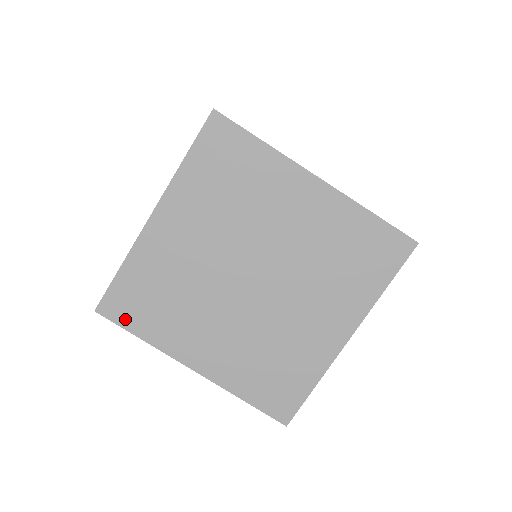
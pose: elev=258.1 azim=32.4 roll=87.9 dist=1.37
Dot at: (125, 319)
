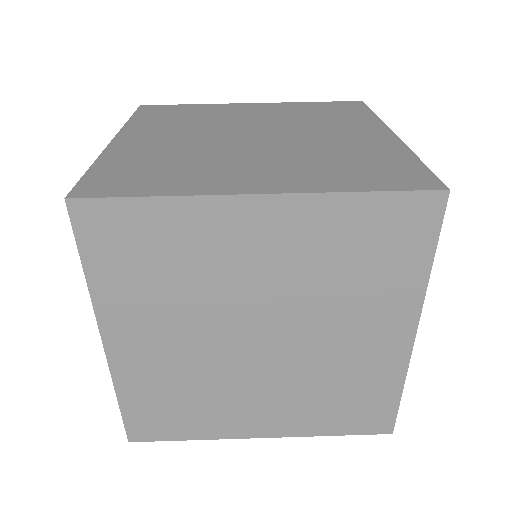
Dot at: (144, 113)
